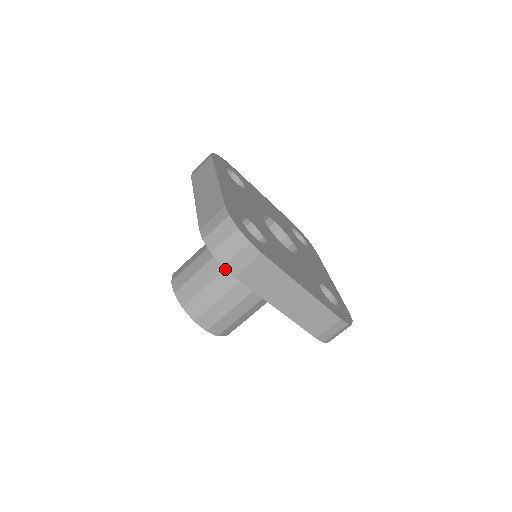
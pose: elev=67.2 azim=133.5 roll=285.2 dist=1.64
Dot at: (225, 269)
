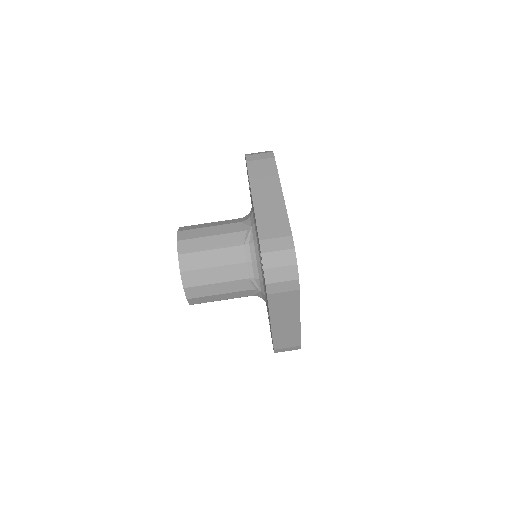
Dot at: (238, 263)
